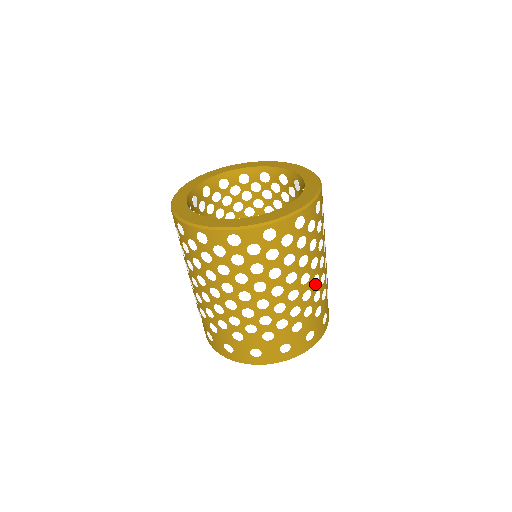
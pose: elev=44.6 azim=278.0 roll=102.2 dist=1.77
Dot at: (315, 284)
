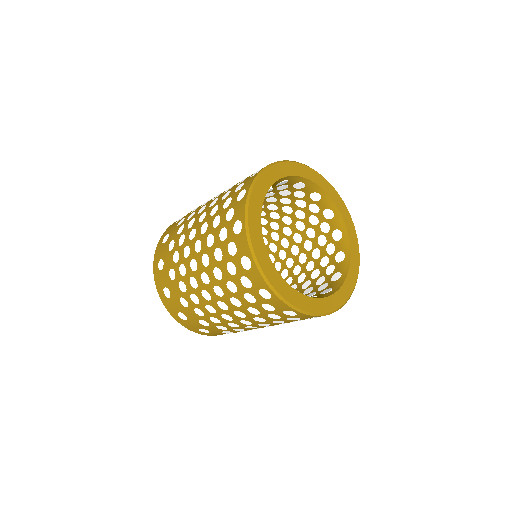
Dot at: occluded
